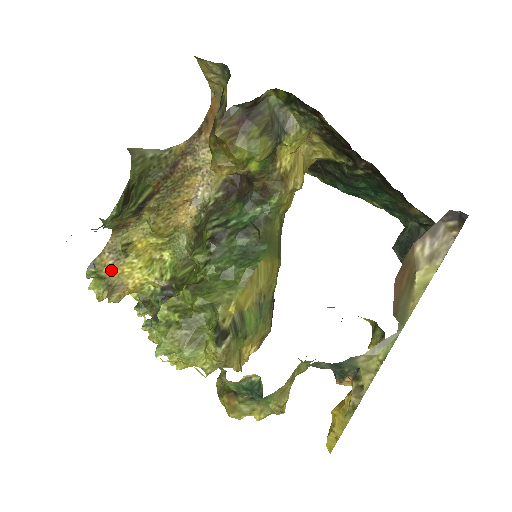
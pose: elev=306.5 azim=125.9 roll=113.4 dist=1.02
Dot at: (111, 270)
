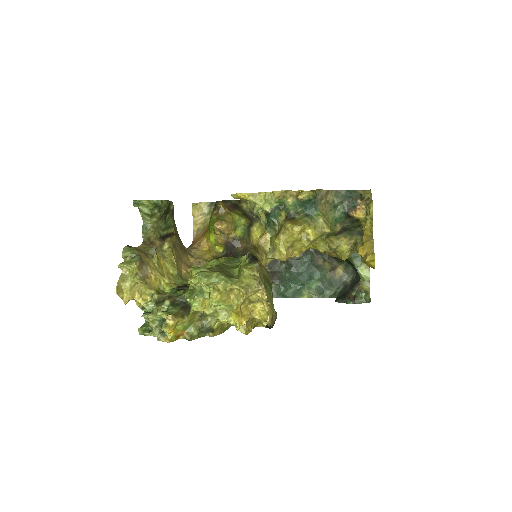
Dot at: (142, 256)
